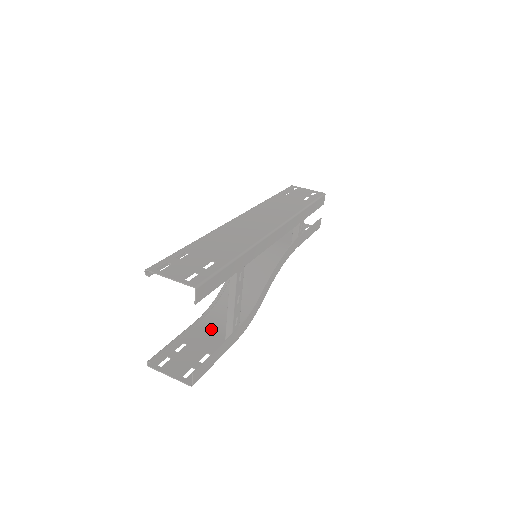
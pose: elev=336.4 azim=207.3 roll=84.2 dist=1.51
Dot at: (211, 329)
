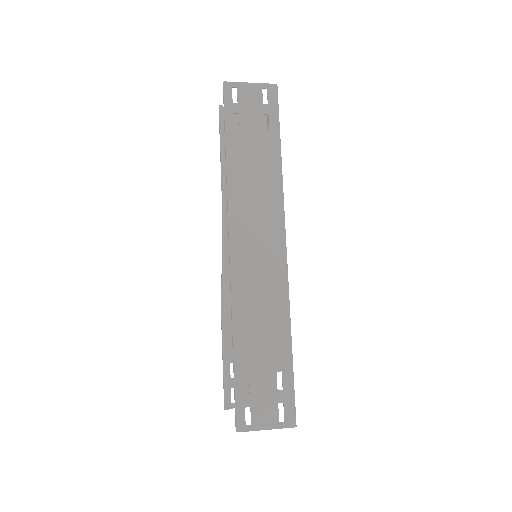
Dot at: occluded
